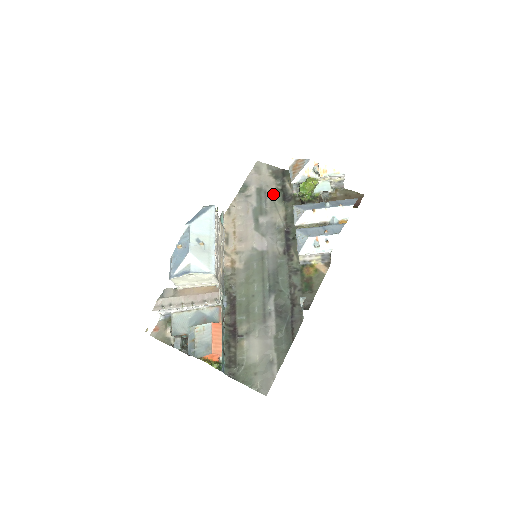
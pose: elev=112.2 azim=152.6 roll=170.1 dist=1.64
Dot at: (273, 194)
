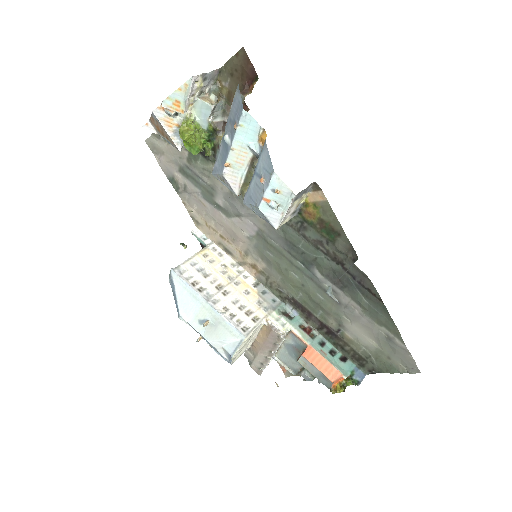
Dot at: (193, 161)
